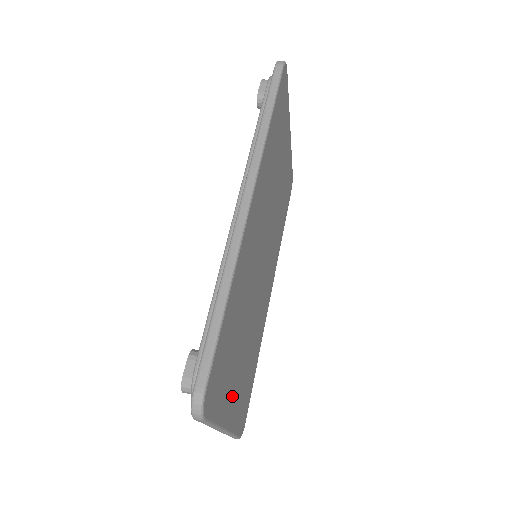
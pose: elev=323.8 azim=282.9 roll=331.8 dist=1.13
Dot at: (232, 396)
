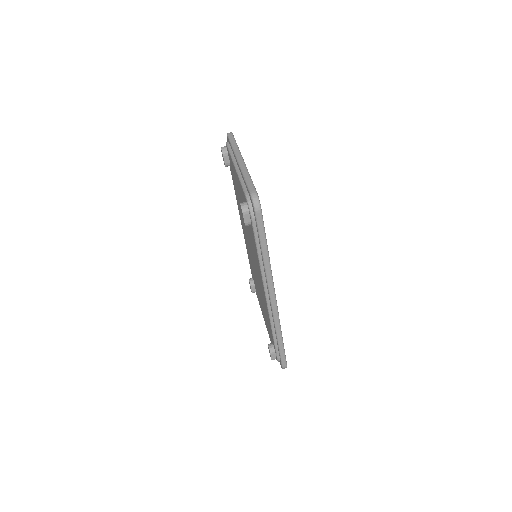
Dot at: occluded
